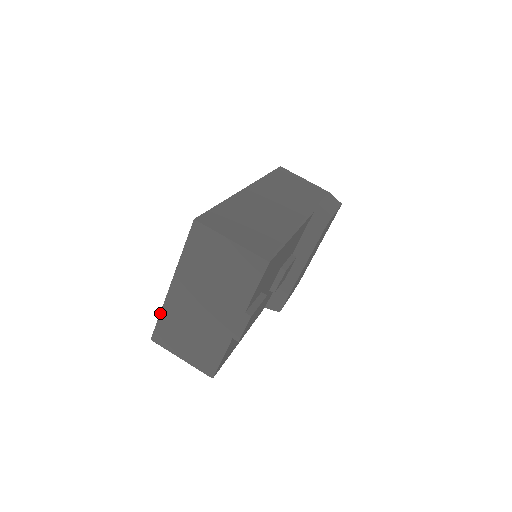
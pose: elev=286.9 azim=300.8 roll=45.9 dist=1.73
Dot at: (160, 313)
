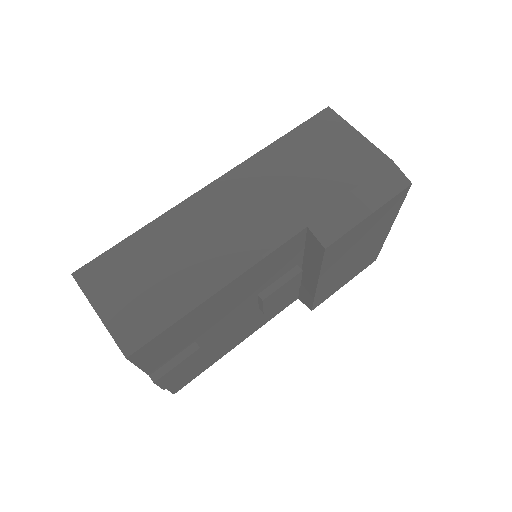
Dot at: occluded
